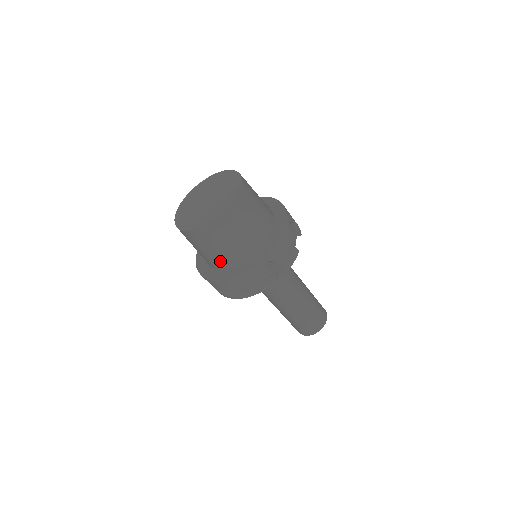
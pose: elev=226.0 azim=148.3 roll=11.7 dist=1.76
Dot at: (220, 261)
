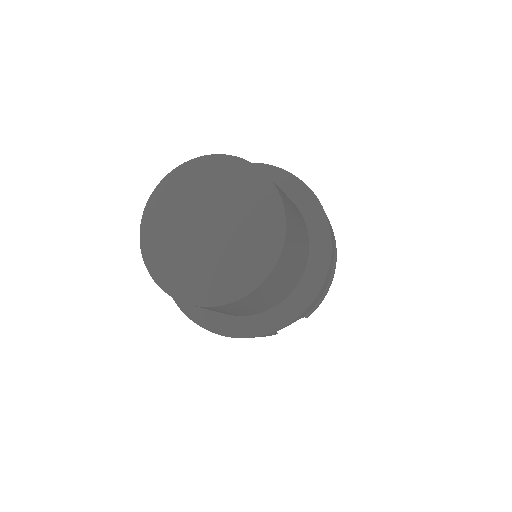
Dot at: occluded
